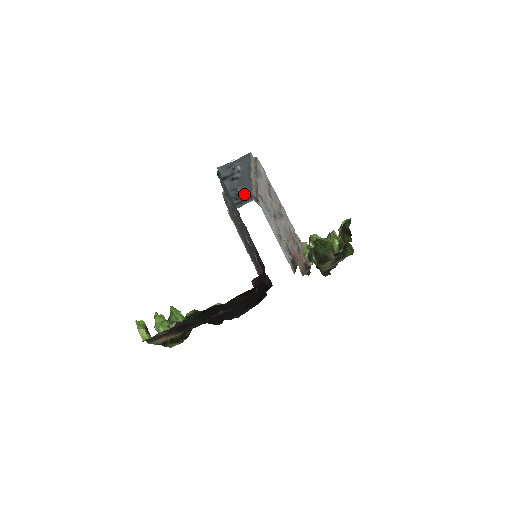
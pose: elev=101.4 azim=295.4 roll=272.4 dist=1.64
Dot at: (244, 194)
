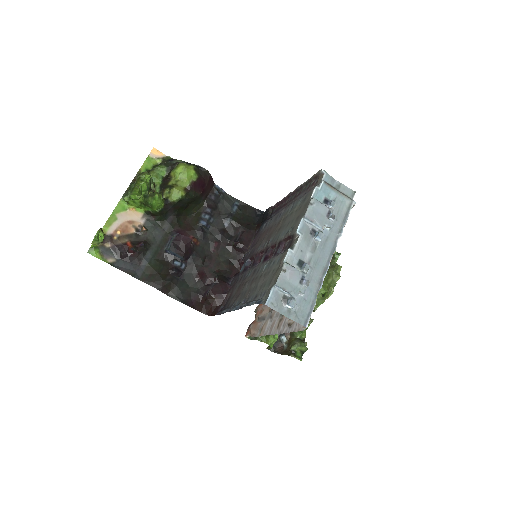
Dot at: (336, 211)
